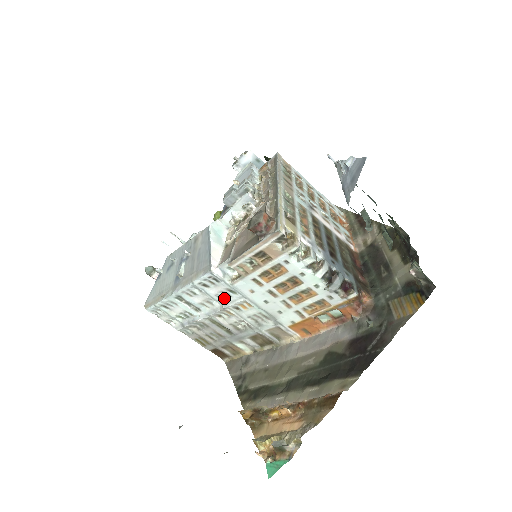
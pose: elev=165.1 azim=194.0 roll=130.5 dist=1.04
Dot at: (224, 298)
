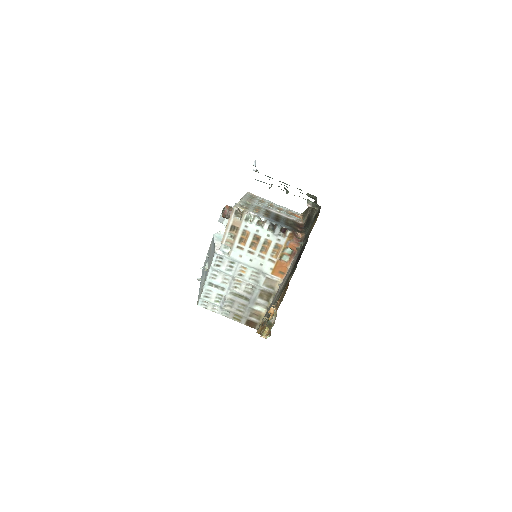
Dot at: (231, 271)
